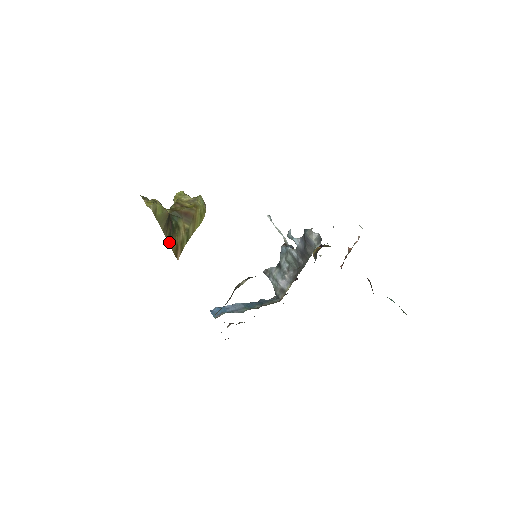
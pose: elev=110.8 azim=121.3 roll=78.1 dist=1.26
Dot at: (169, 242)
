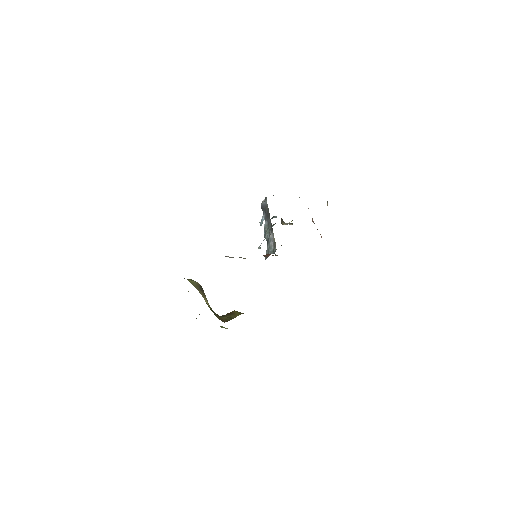
Dot at: occluded
